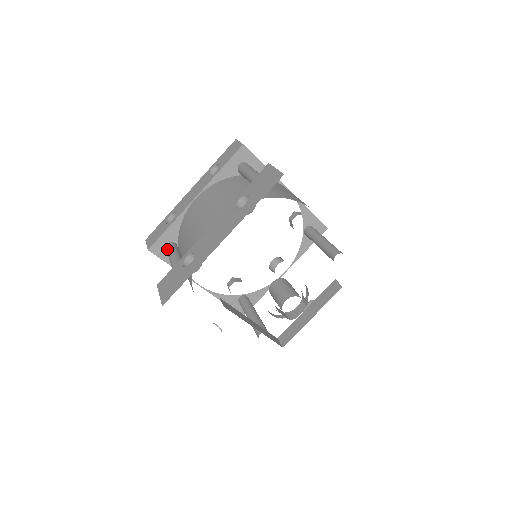
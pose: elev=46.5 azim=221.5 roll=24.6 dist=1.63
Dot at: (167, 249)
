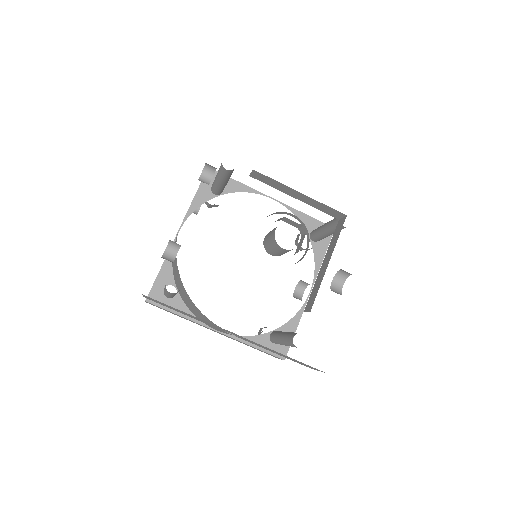
Dot at: occluded
